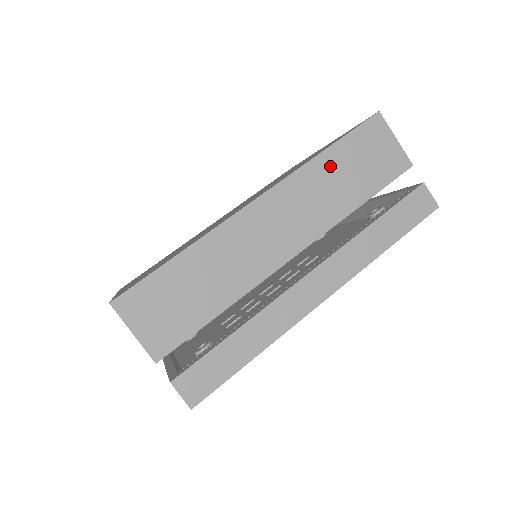
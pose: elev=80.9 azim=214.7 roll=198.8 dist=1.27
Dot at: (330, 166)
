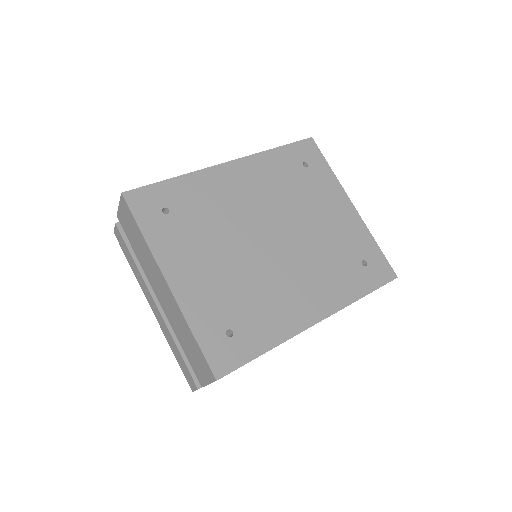
Dot at: occluded
